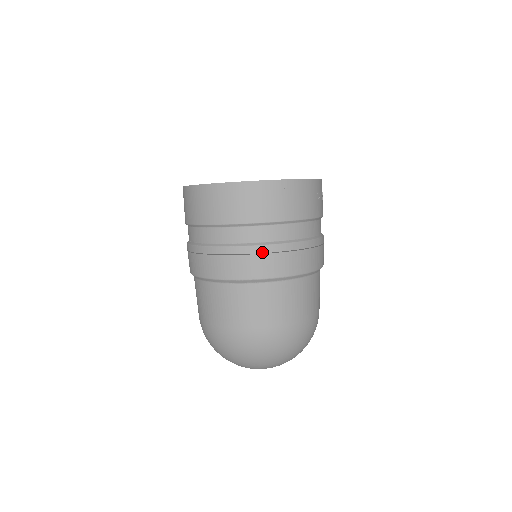
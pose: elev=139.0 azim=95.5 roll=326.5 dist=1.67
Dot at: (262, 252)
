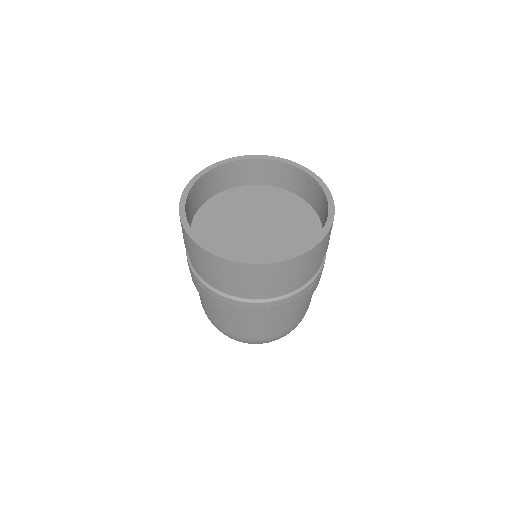
Dot at: (283, 302)
